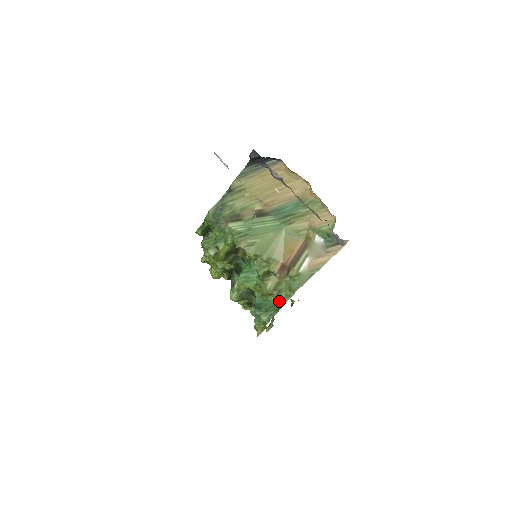
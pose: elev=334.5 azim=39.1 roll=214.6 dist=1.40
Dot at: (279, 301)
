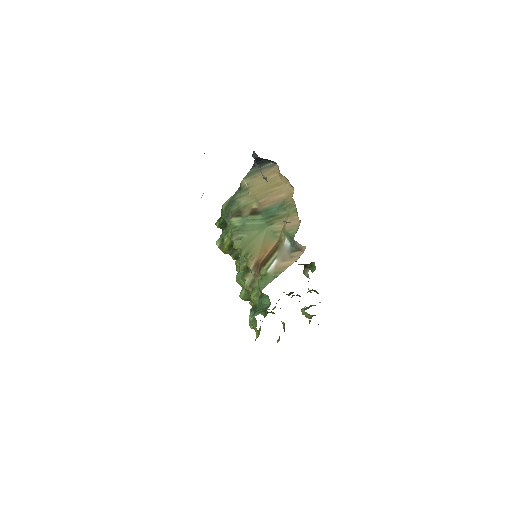
Dot at: (251, 298)
